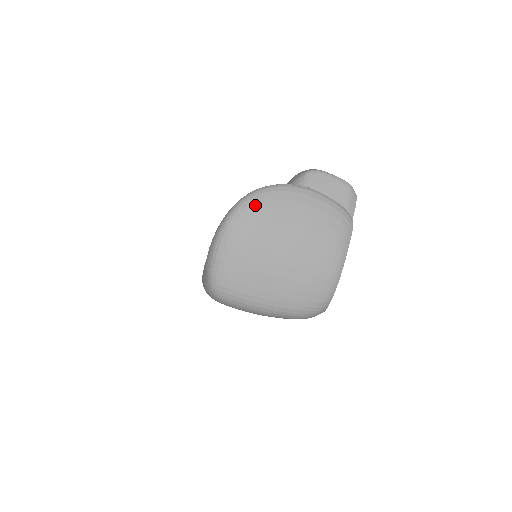
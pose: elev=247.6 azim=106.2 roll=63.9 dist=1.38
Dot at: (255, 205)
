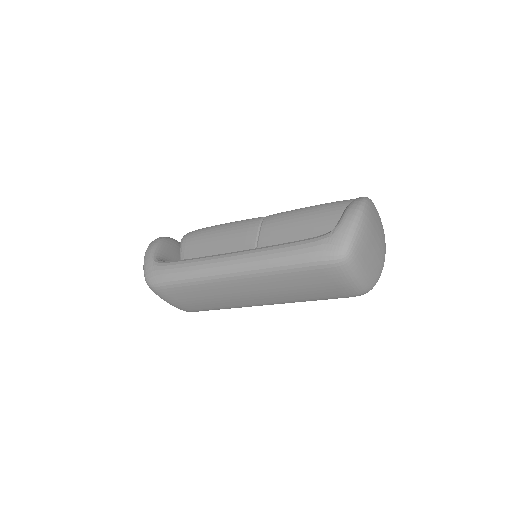
Dot at: (370, 205)
